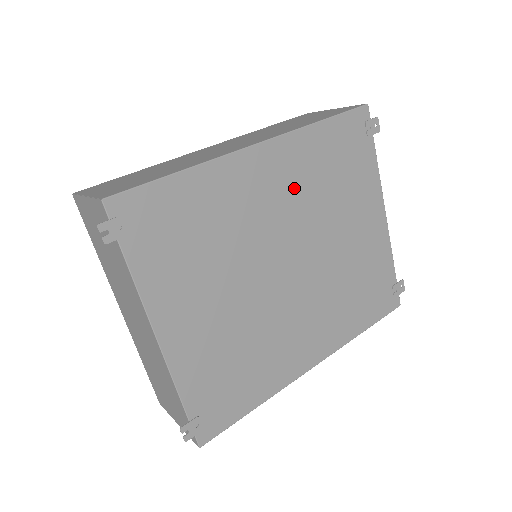
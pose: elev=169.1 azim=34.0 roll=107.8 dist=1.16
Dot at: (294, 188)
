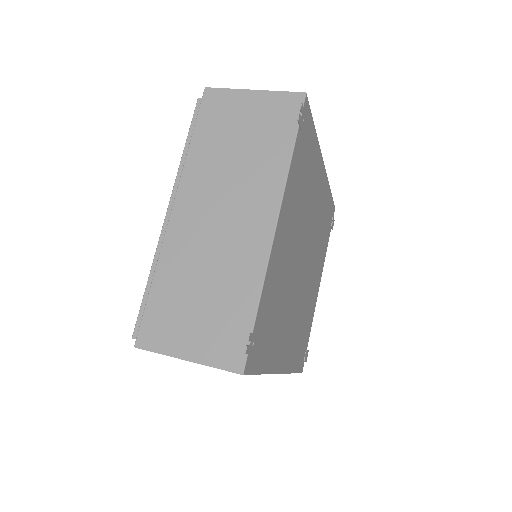
Dot at: (319, 214)
